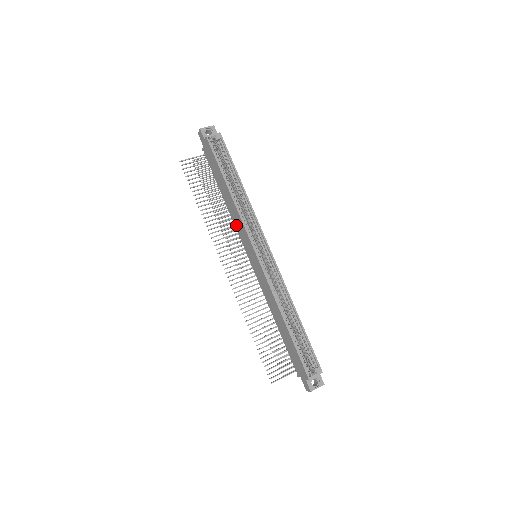
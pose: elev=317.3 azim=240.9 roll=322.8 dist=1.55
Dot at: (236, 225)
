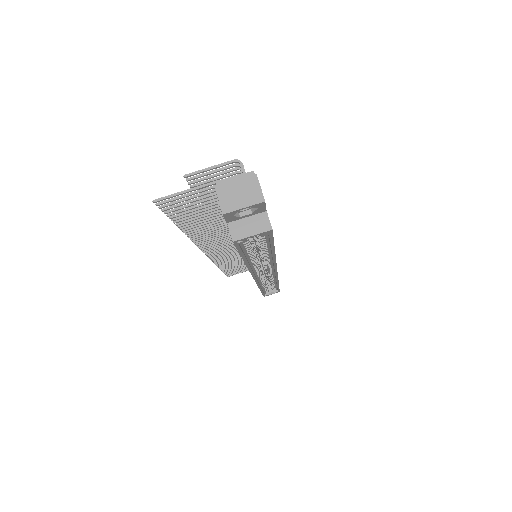
Dot at: occluded
